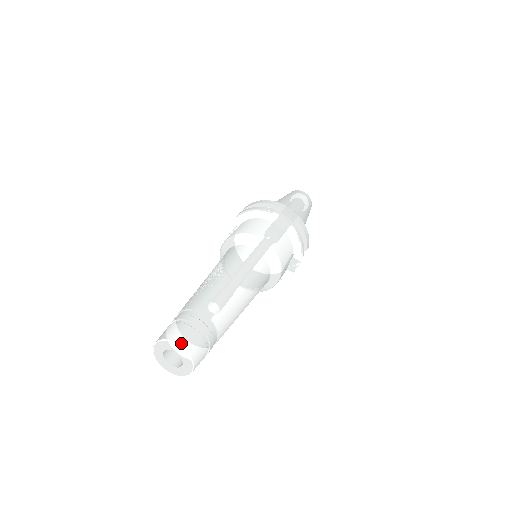
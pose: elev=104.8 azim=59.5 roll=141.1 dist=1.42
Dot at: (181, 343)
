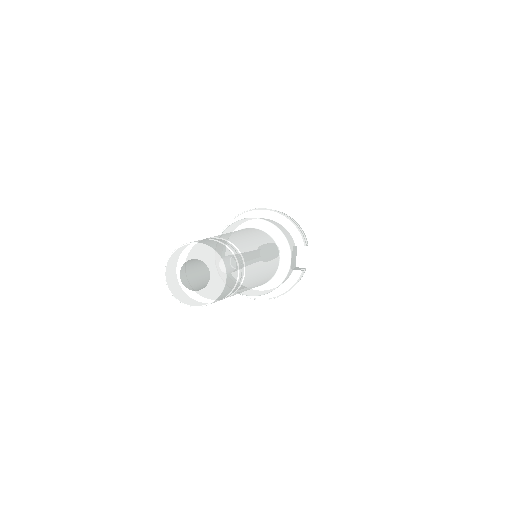
Dot at: (201, 242)
